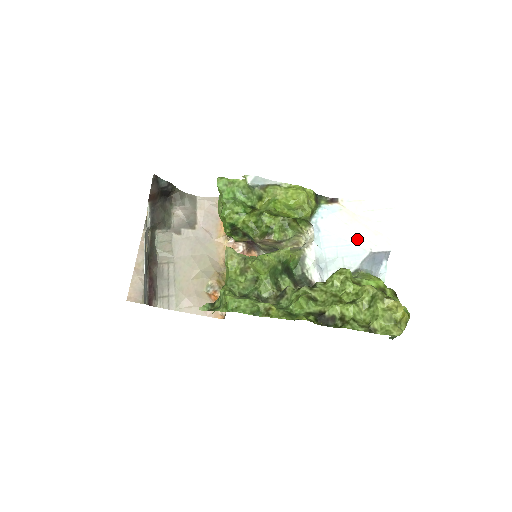
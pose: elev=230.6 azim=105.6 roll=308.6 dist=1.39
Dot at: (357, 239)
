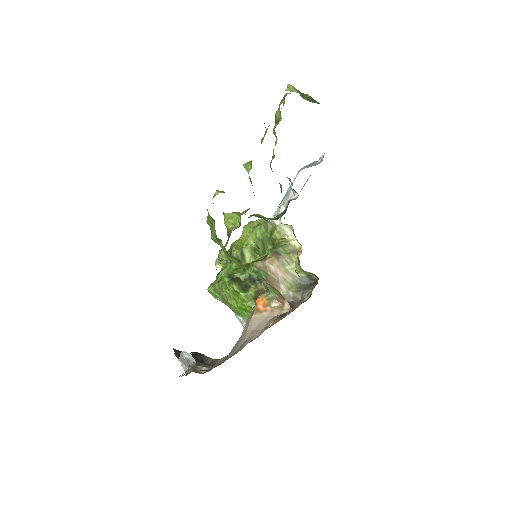
Dot at: occluded
